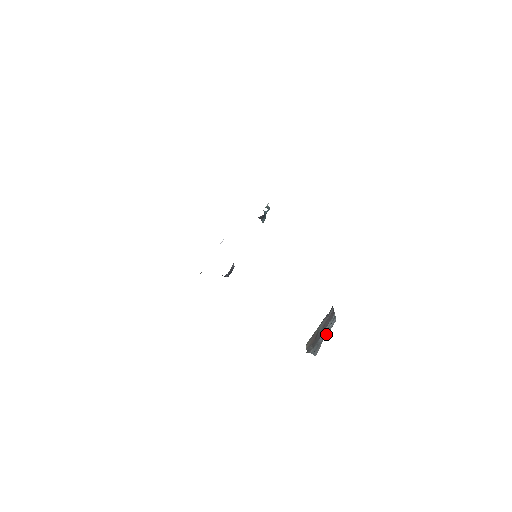
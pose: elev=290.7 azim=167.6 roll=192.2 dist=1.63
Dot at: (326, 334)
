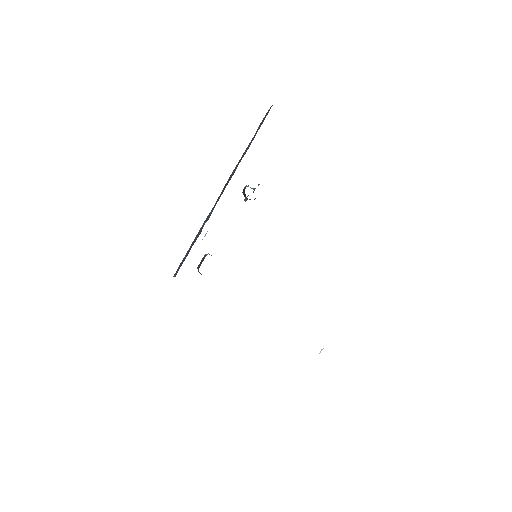
Dot at: occluded
